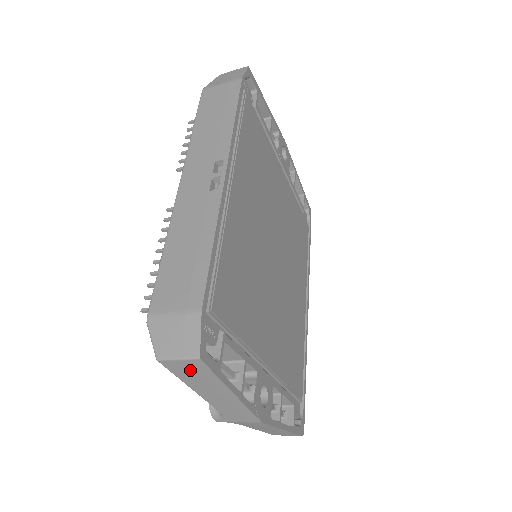
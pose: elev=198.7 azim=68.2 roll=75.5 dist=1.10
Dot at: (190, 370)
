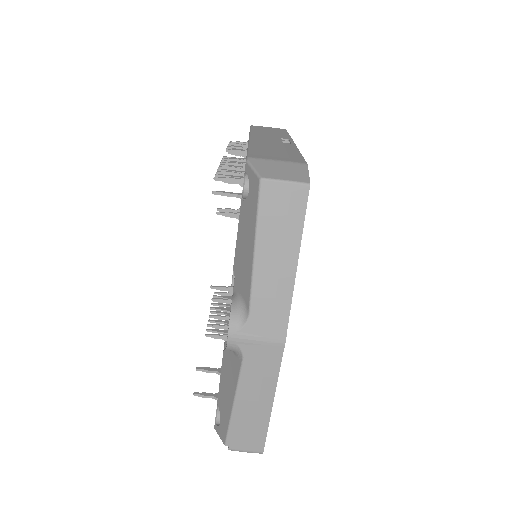
Dot at: (284, 205)
